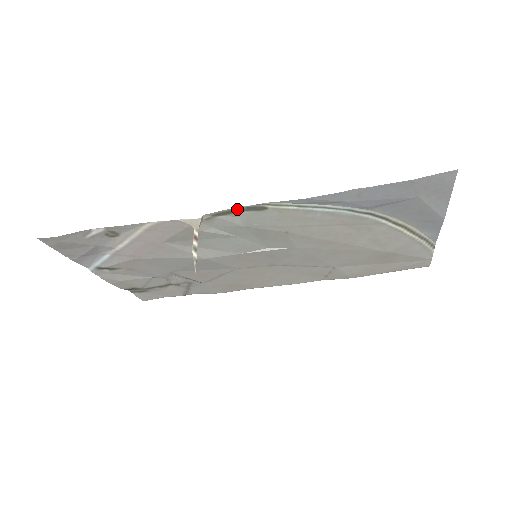
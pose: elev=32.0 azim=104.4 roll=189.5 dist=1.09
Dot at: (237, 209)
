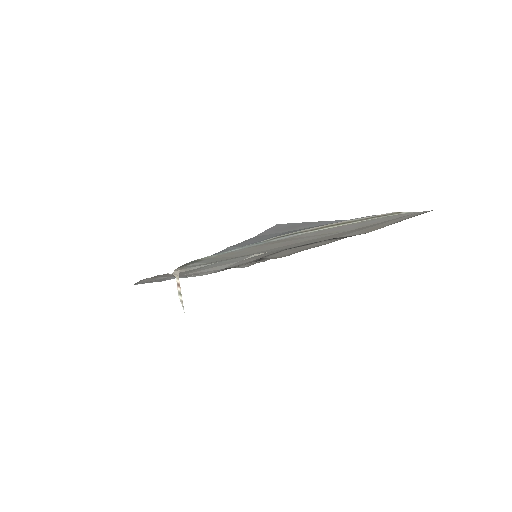
Dot at: (186, 264)
